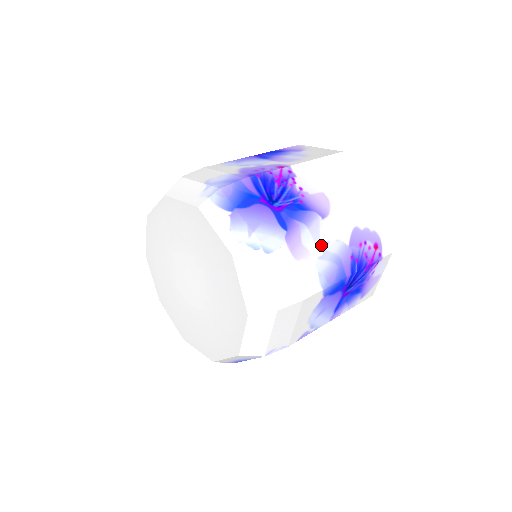
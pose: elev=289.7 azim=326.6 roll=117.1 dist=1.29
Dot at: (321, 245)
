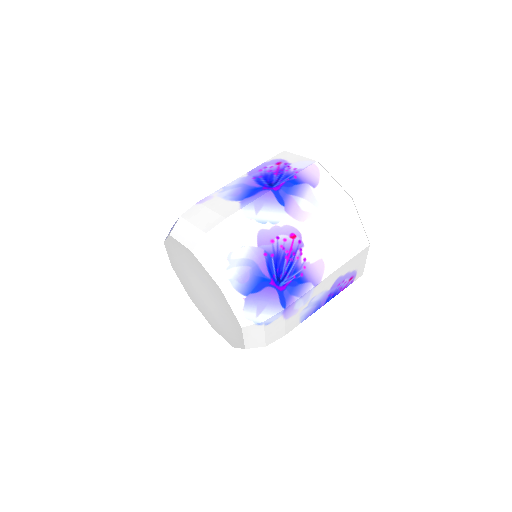
Dot at: (308, 301)
